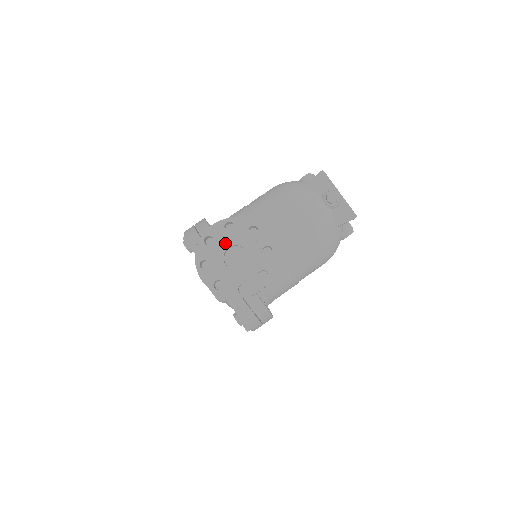
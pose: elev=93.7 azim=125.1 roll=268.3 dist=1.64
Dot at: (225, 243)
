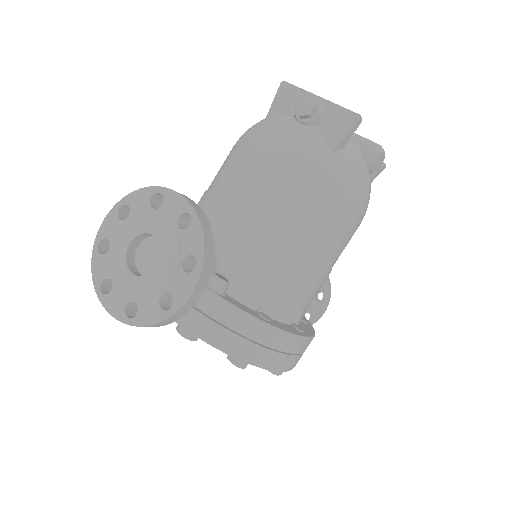
Dot at: (123, 239)
